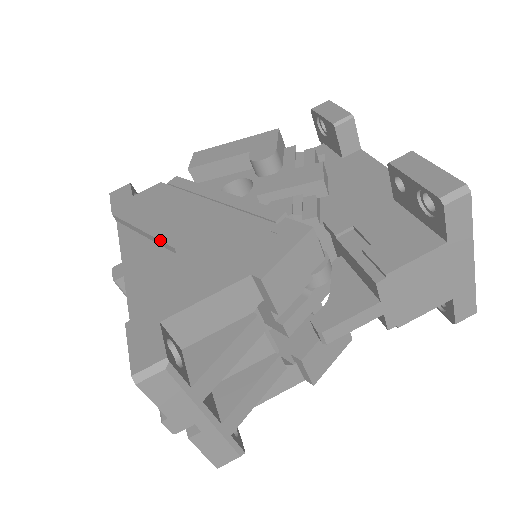
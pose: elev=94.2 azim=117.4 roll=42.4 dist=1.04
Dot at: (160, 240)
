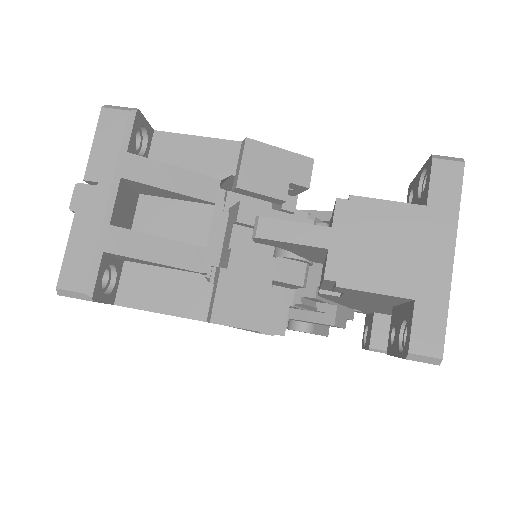
Dot at: occluded
